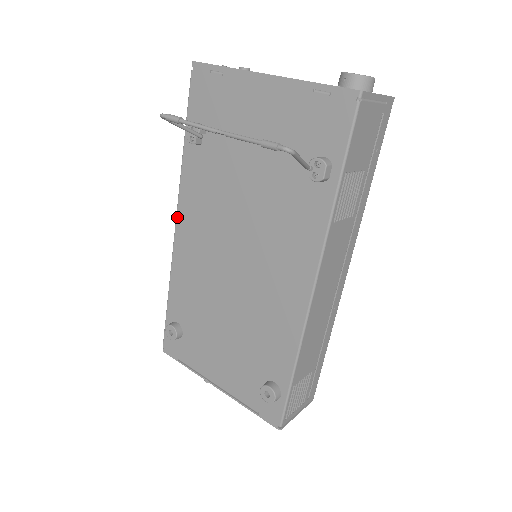
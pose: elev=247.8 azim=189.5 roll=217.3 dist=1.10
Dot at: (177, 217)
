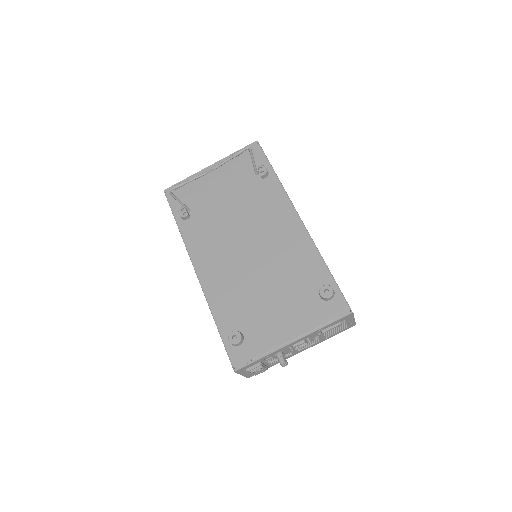
Dot at: (194, 266)
